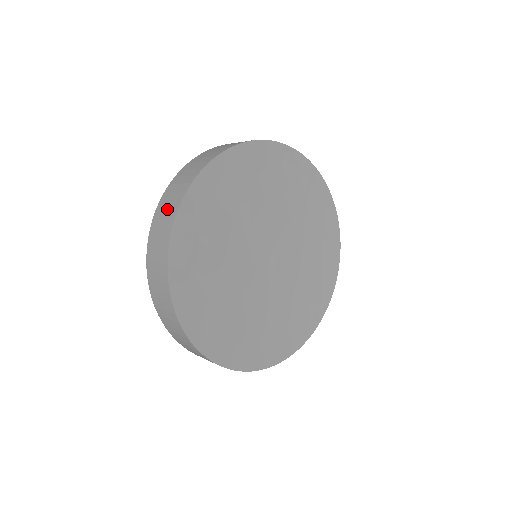
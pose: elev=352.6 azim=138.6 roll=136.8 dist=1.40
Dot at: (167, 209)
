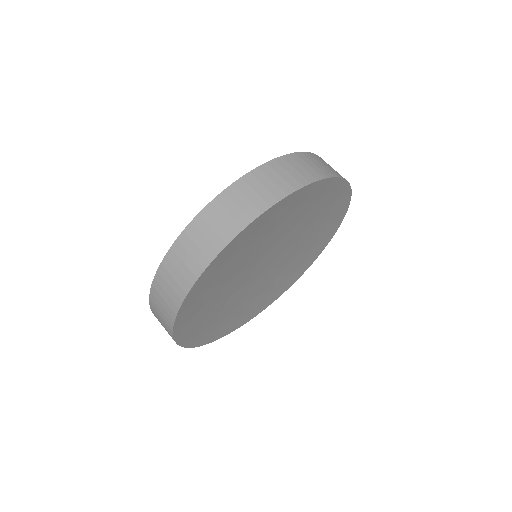
Dot at: (214, 229)
